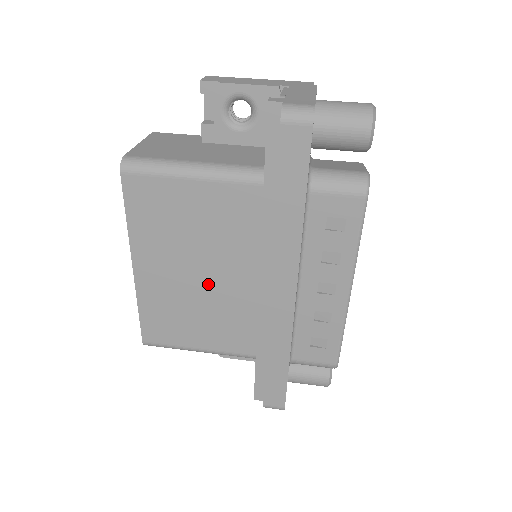
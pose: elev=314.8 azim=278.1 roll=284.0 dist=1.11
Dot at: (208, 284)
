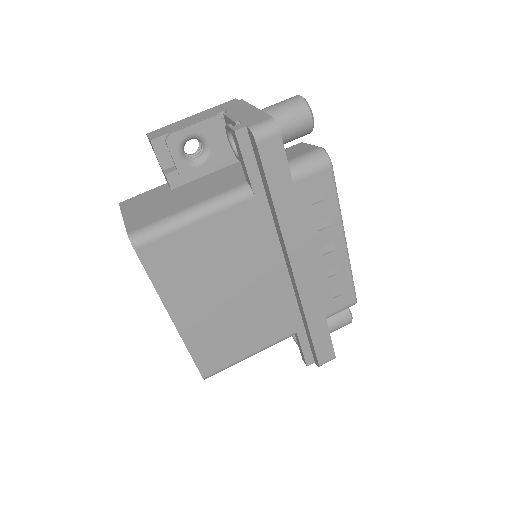
Dot at: (239, 298)
